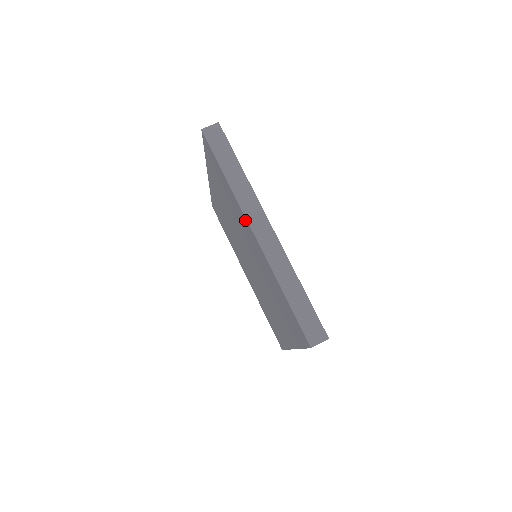
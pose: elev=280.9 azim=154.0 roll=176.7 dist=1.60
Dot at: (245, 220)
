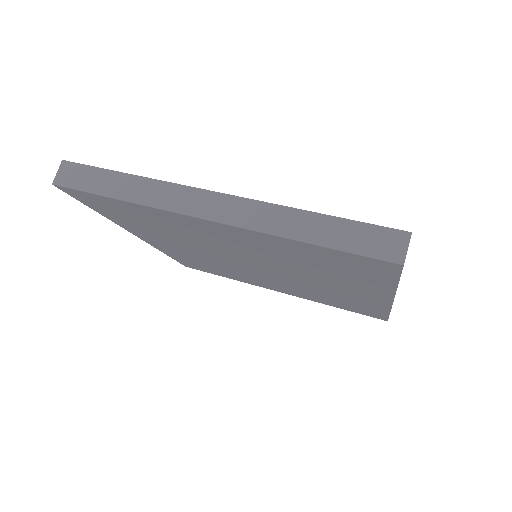
Dot at: (184, 219)
